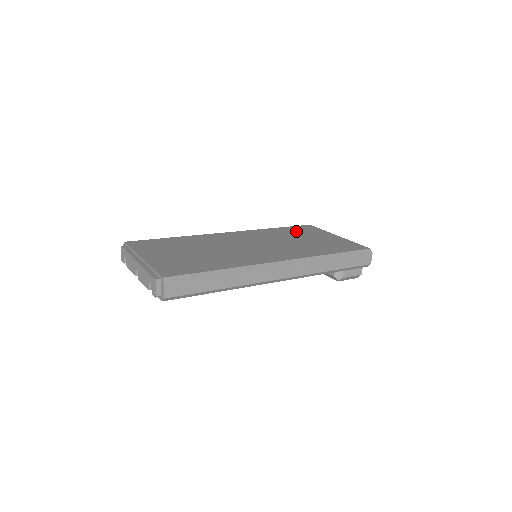
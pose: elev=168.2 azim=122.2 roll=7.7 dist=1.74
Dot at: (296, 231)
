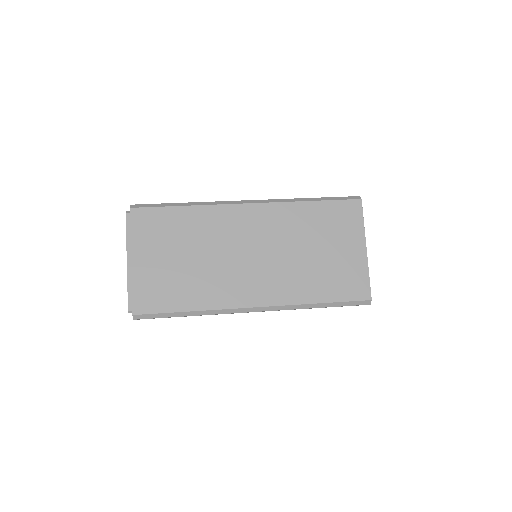
Dot at: (328, 221)
